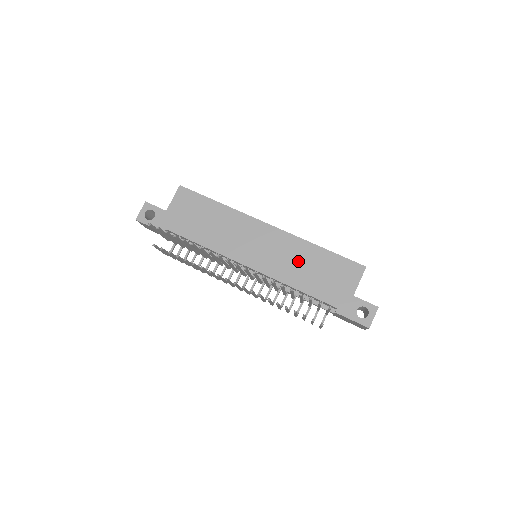
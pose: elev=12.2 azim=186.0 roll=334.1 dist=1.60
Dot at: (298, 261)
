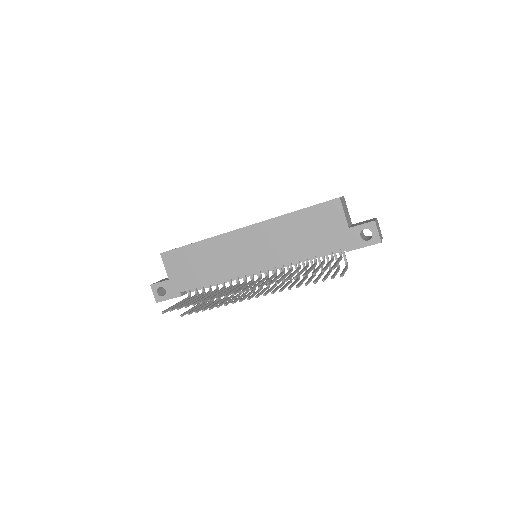
Dot at: (287, 237)
